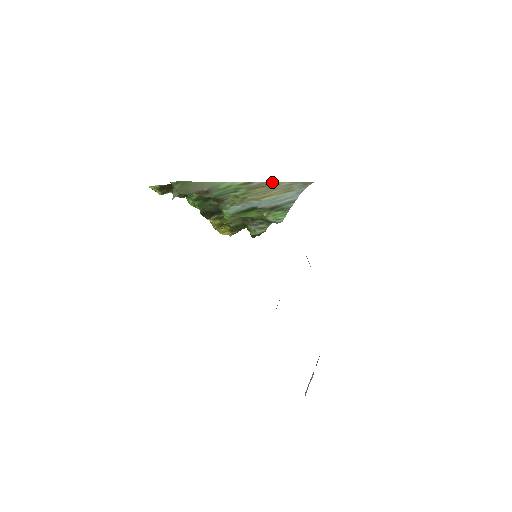
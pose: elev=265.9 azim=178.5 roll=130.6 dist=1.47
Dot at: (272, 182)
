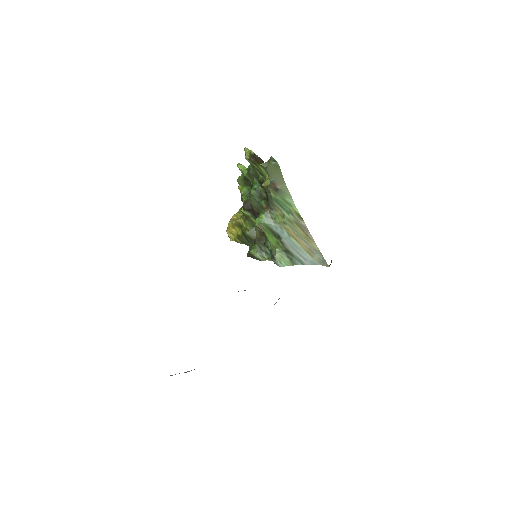
Dot at: (311, 235)
